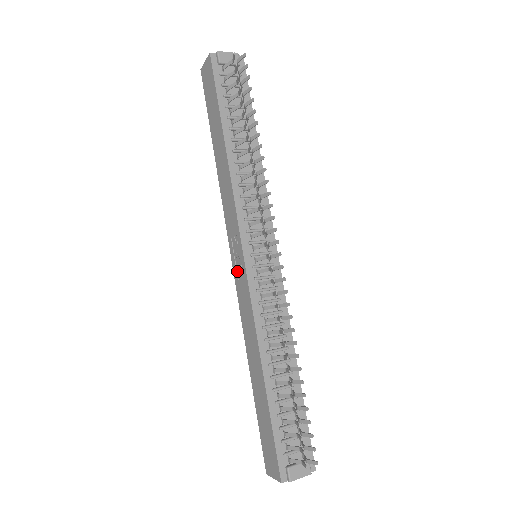
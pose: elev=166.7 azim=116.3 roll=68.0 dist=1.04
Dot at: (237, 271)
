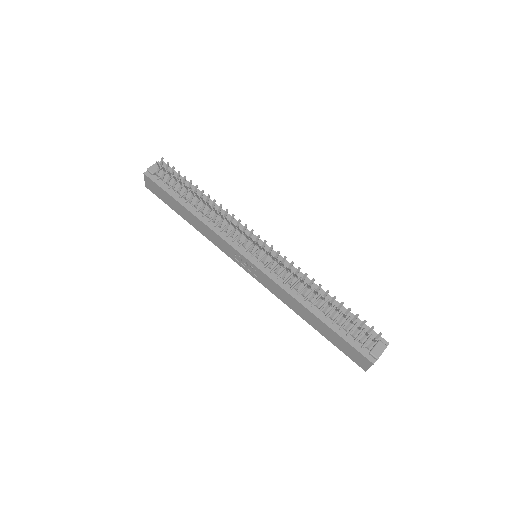
Dot at: (252, 273)
